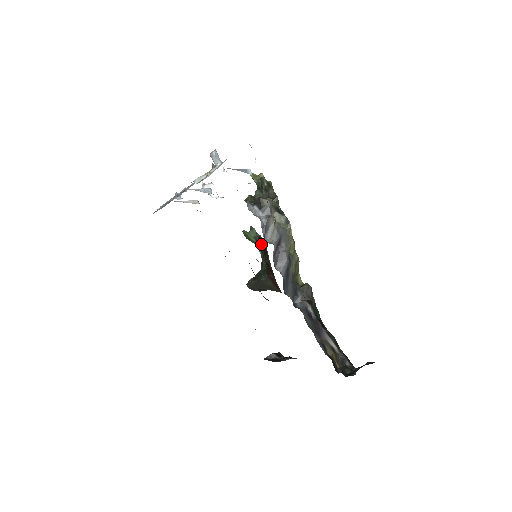
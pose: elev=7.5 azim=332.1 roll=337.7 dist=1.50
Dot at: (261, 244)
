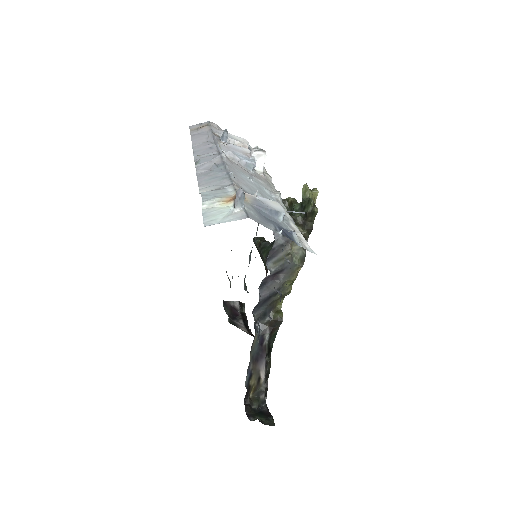
Dot at: occluded
